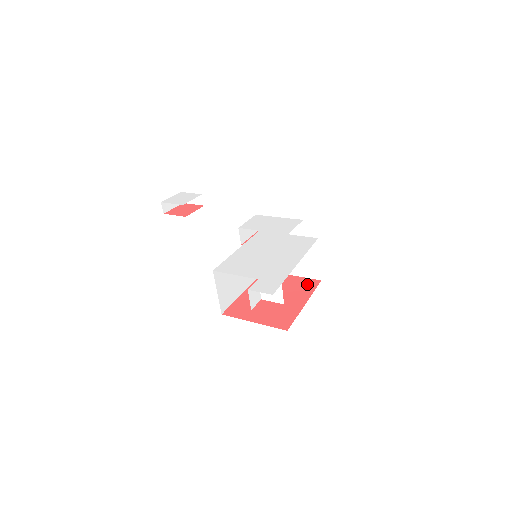
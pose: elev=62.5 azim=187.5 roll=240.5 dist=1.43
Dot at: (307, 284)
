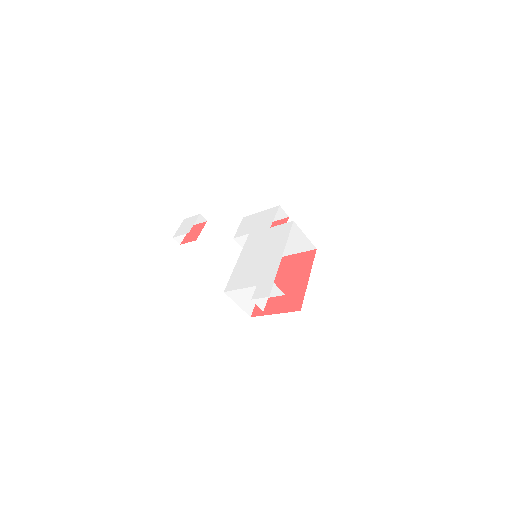
Dot at: (306, 258)
